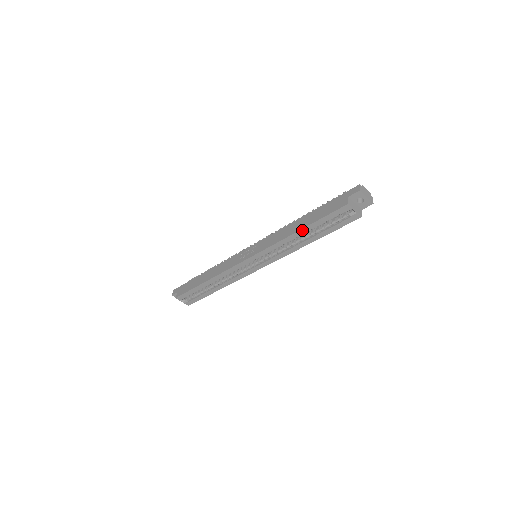
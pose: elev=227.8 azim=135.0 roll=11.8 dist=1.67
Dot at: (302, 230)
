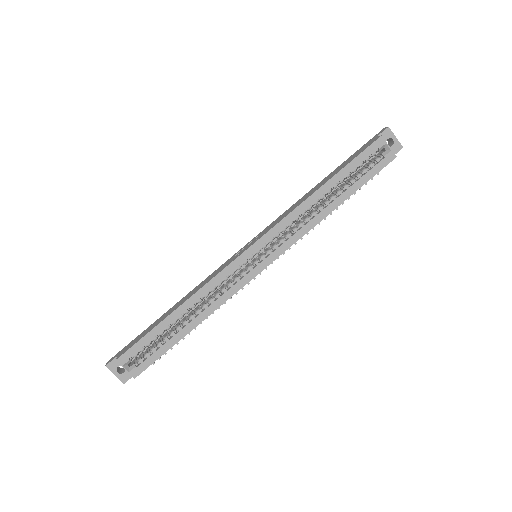
Dot at: (327, 184)
